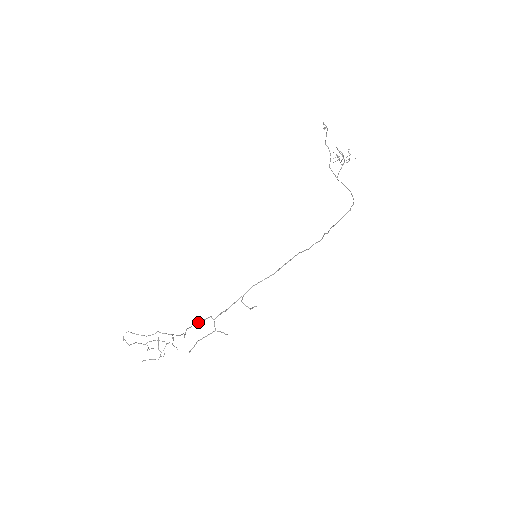
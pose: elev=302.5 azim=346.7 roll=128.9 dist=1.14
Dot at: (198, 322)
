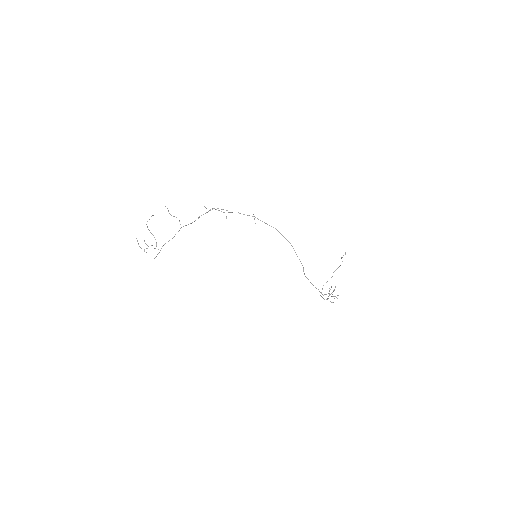
Dot at: (221, 209)
